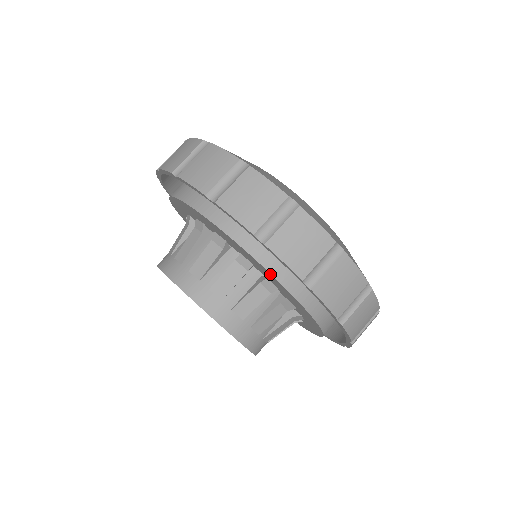
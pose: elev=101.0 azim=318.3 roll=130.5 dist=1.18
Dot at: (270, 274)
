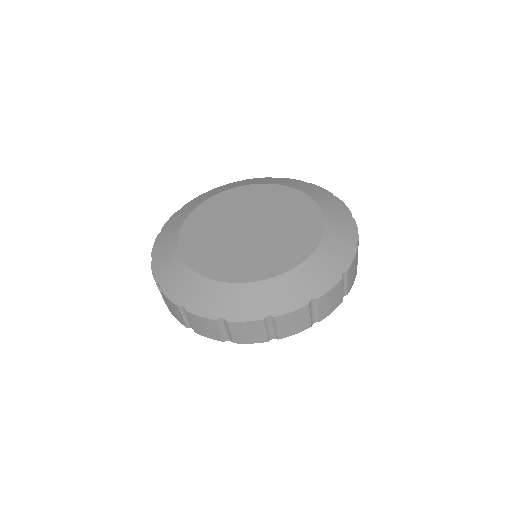
Dot at: occluded
